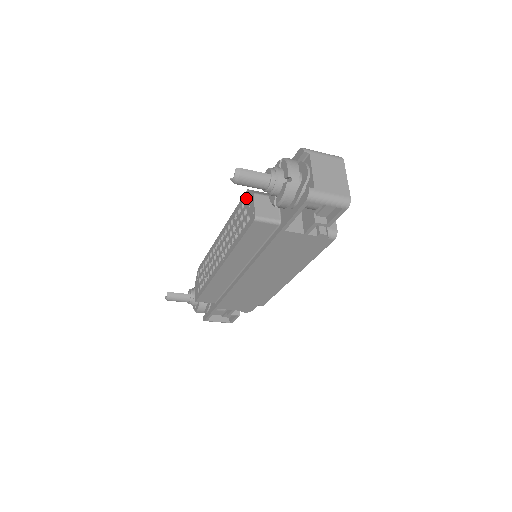
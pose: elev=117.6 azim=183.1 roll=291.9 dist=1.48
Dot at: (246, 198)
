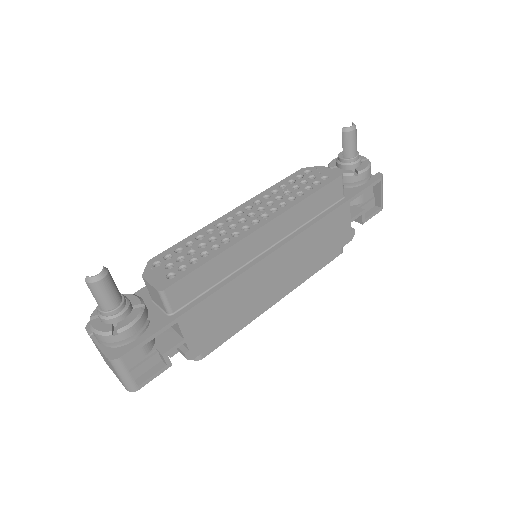
Dot at: (303, 172)
